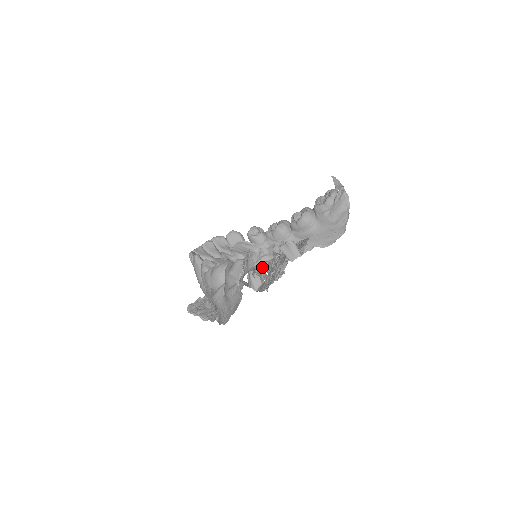
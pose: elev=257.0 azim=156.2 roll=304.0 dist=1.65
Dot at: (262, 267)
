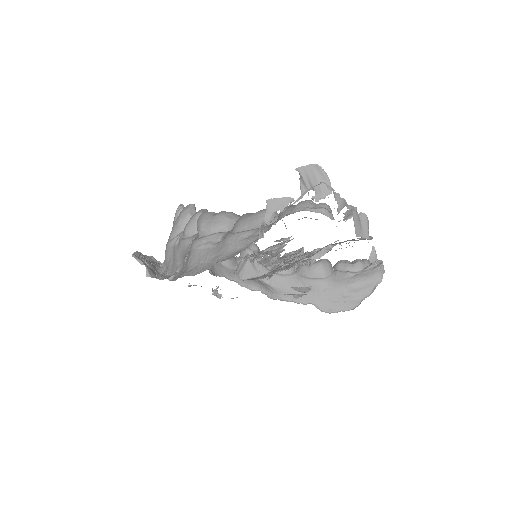
Dot at: (275, 253)
